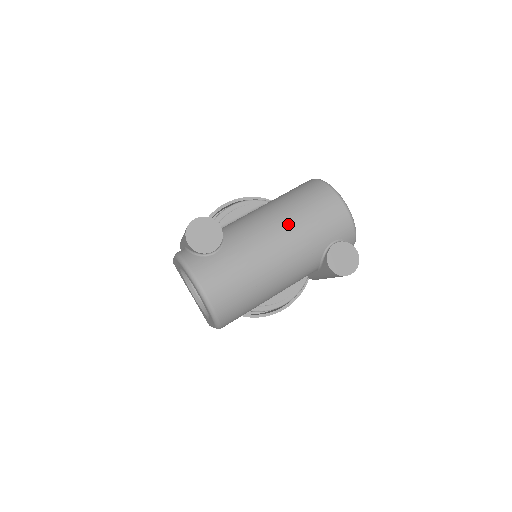
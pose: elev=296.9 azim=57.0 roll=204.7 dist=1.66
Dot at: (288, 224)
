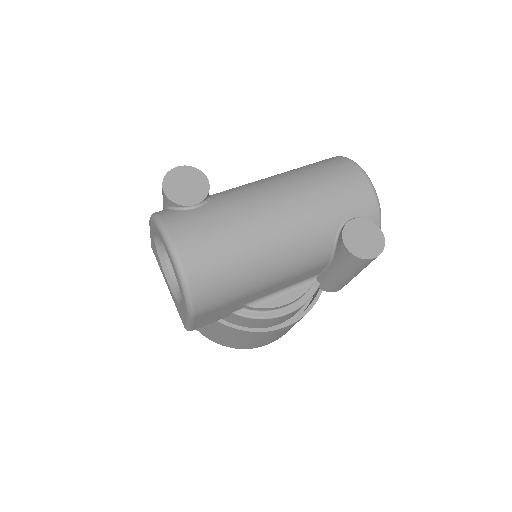
Dot at: (293, 187)
